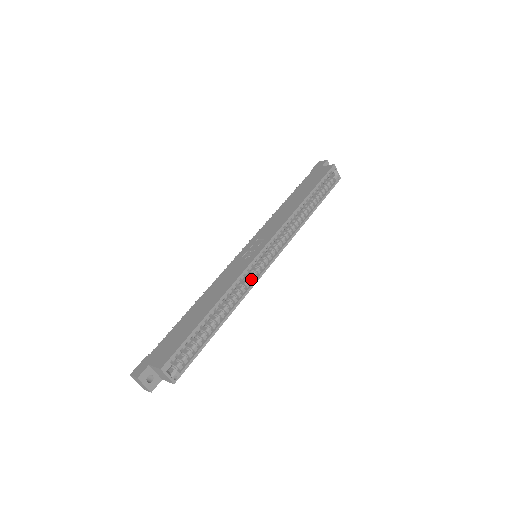
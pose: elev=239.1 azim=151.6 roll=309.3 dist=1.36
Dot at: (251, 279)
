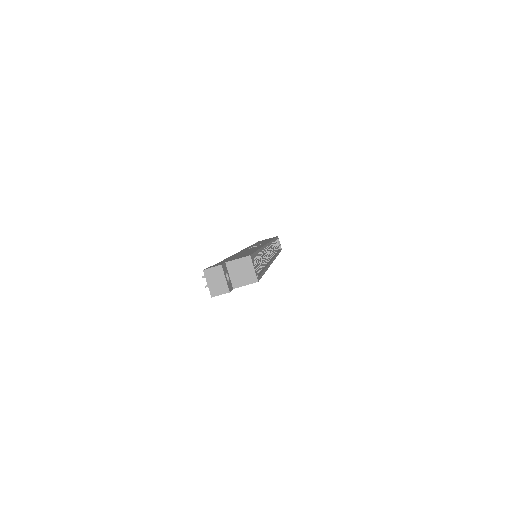
Dot at: (268, 258)
